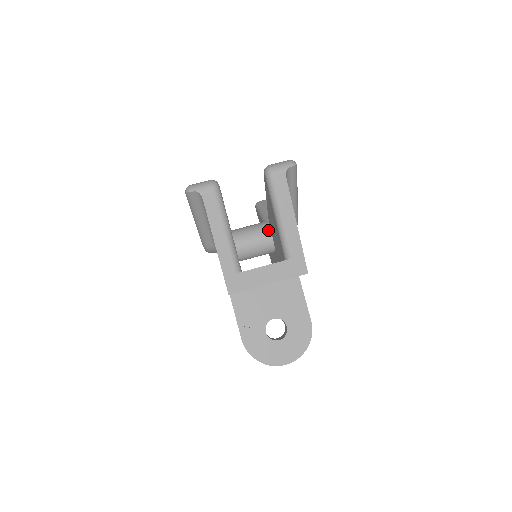
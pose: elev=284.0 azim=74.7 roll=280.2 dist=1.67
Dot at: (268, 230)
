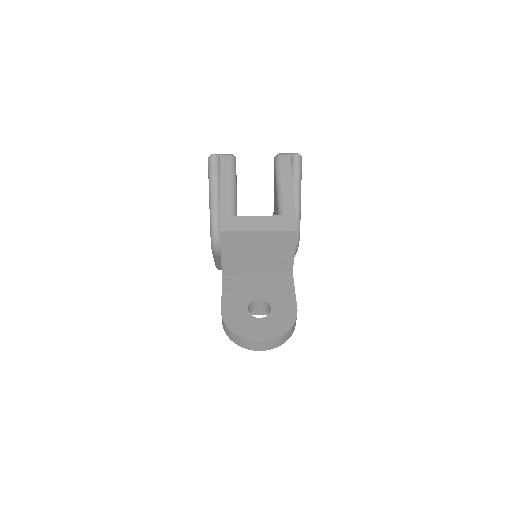
Dot at: occluded
